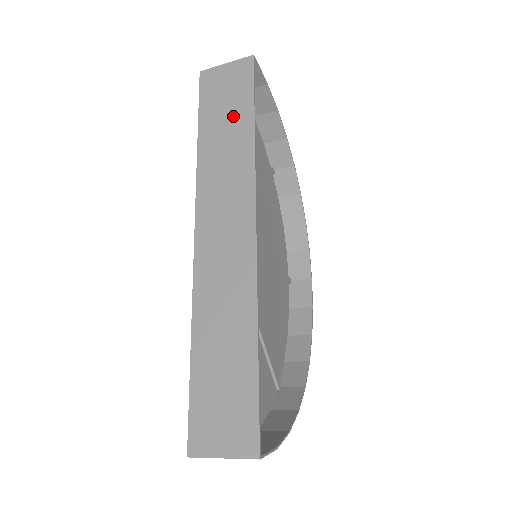
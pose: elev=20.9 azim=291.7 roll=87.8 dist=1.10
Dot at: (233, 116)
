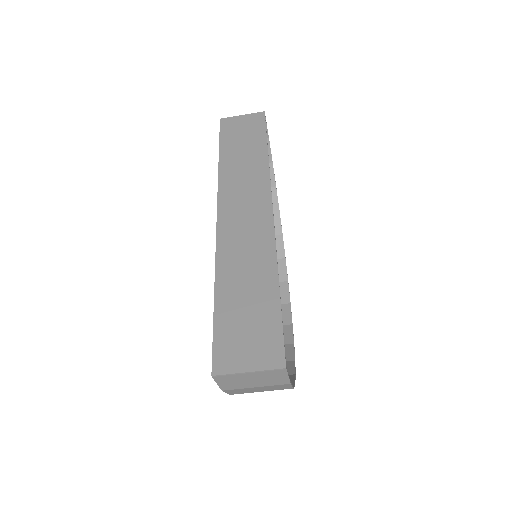
Dot at: (249, 144)
